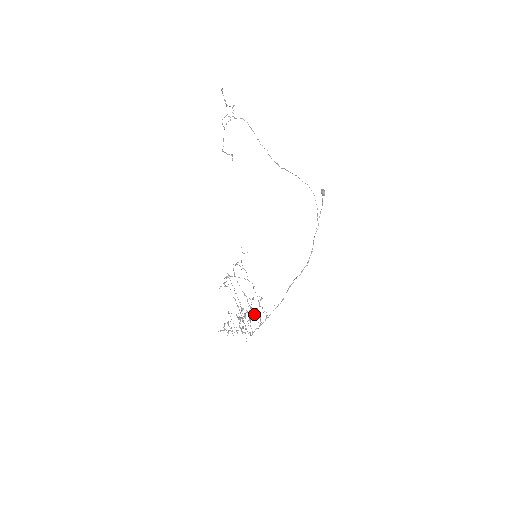
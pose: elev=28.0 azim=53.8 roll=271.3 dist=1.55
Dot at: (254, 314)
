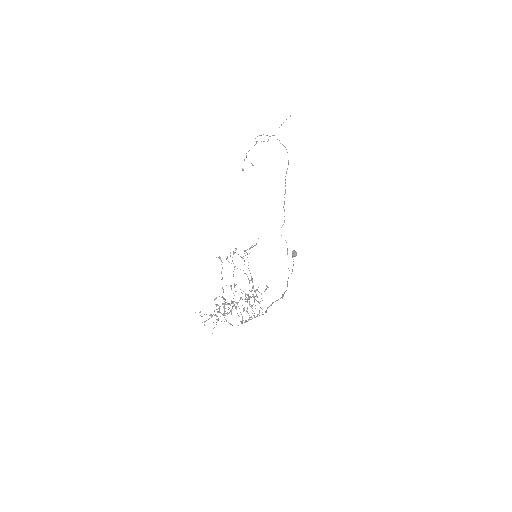
Dot at: occluded
